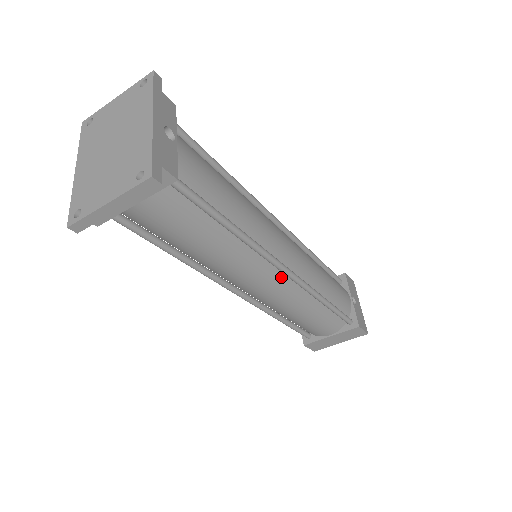
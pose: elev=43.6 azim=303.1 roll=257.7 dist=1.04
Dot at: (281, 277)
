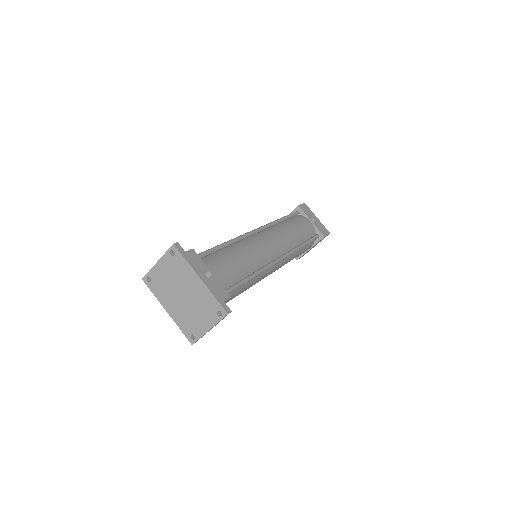
Dot at: occluded
